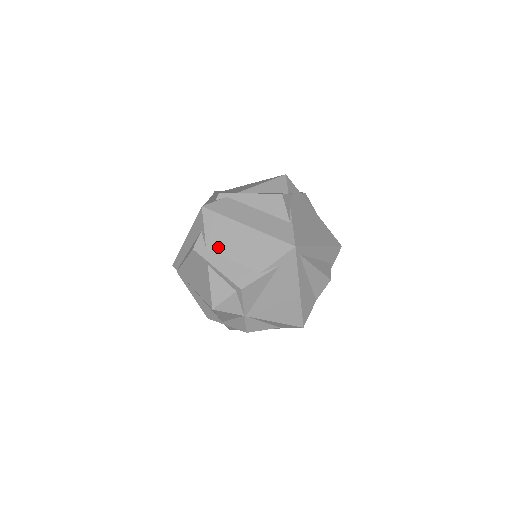
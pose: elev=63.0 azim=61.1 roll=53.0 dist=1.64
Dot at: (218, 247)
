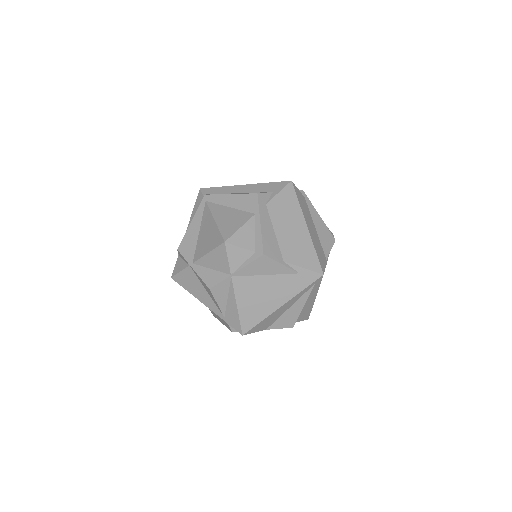
Dot at: (275, 213)
